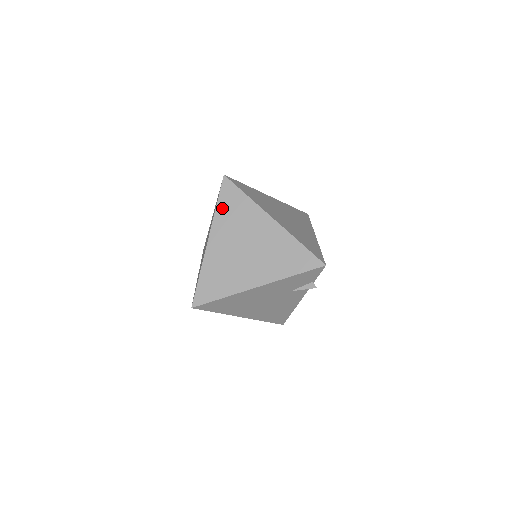
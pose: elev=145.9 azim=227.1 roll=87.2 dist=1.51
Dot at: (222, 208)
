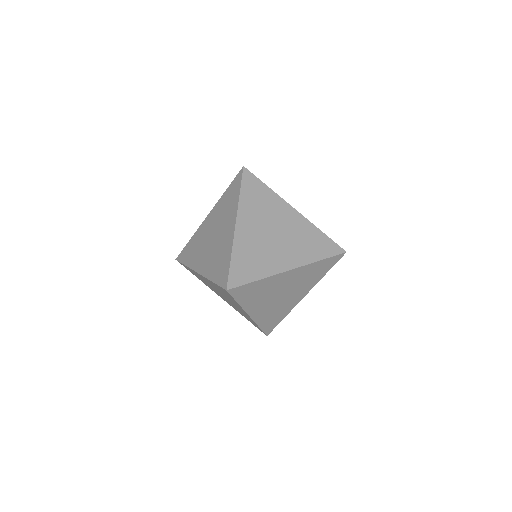
Dot at: (244, 300)
